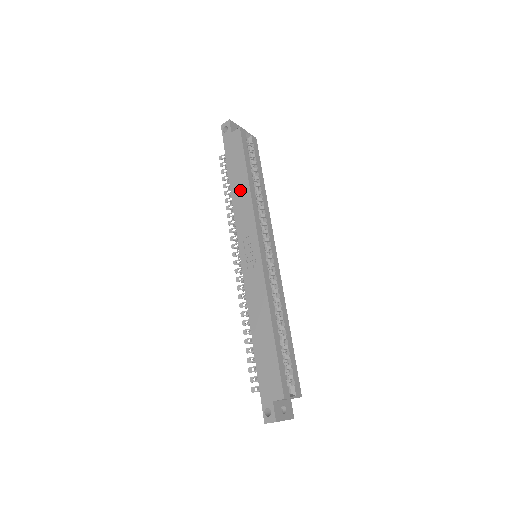
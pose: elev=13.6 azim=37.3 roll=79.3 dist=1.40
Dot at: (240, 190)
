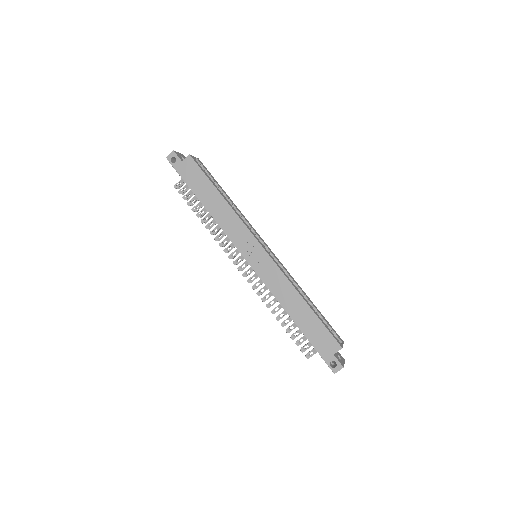
Dot at: (218, 208)
